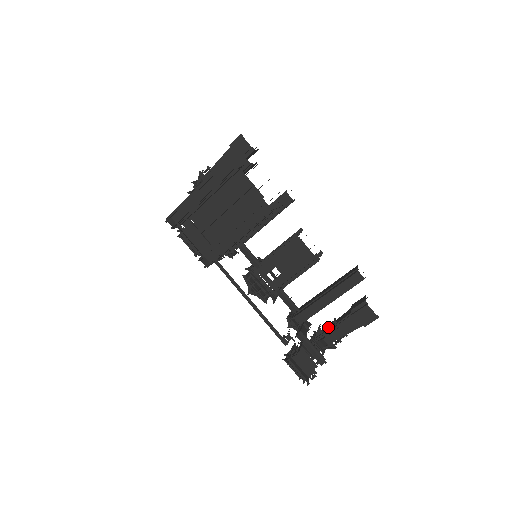
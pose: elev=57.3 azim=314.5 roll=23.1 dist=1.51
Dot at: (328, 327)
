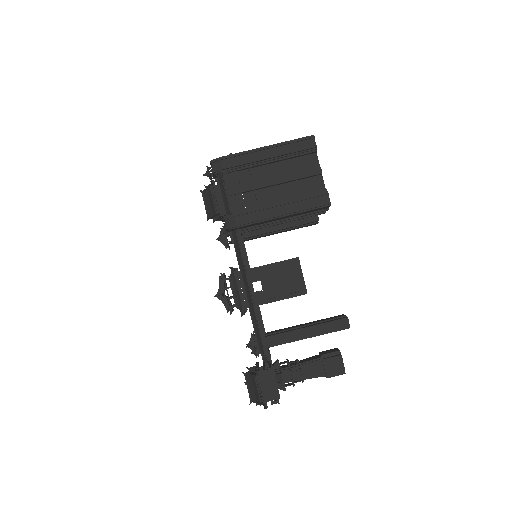
Dot at: (288, 364)
